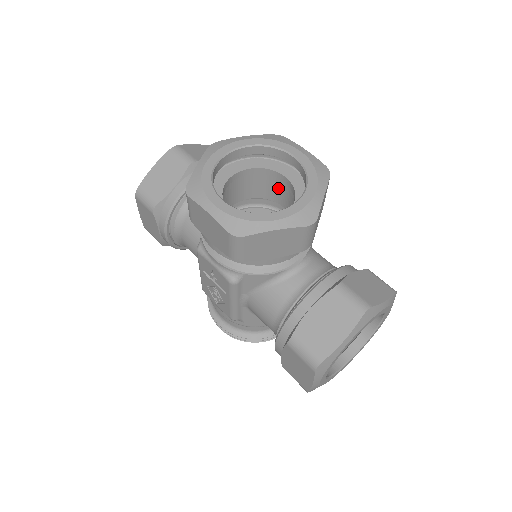
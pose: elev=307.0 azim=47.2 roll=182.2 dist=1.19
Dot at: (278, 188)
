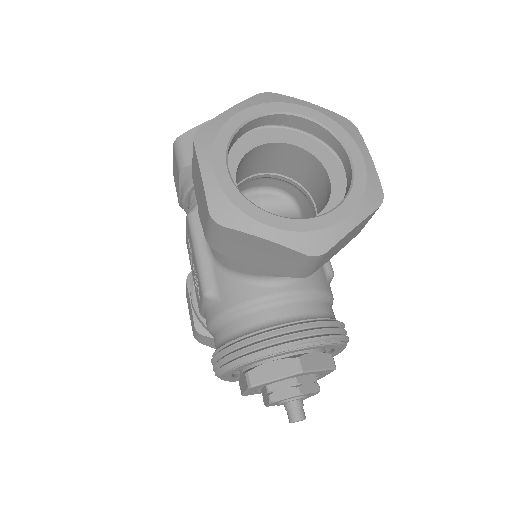
Dot at: occluded
